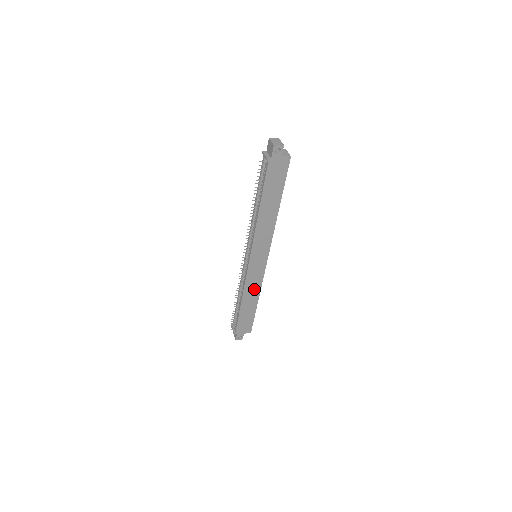
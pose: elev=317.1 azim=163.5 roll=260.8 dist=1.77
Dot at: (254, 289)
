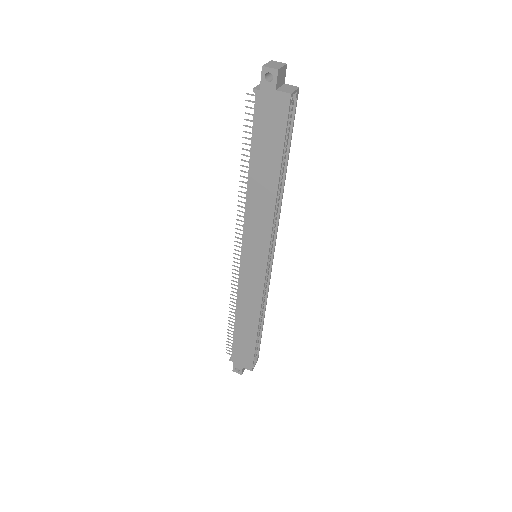
Dot at: (251, 306)
